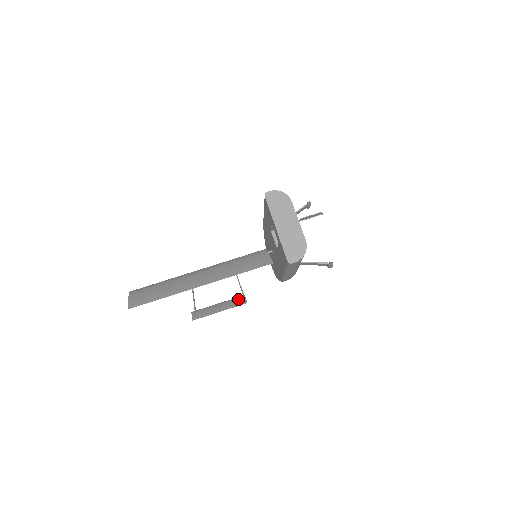
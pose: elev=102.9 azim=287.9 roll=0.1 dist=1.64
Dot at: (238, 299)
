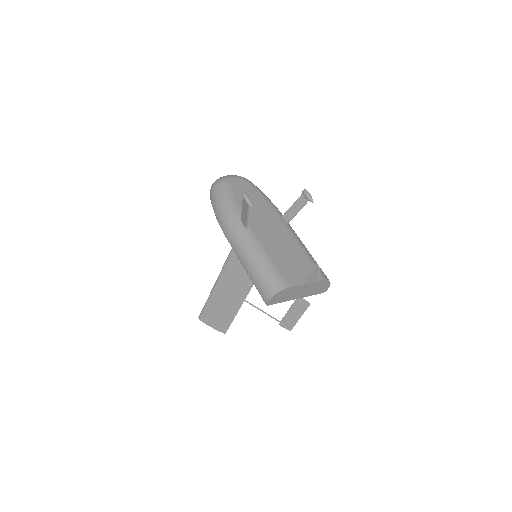
Dot at: (299, 304)
